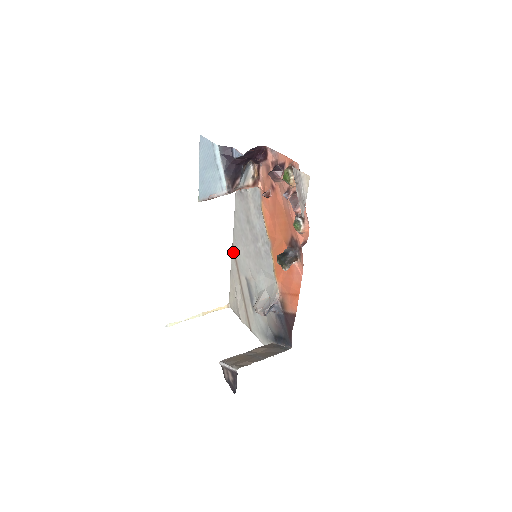
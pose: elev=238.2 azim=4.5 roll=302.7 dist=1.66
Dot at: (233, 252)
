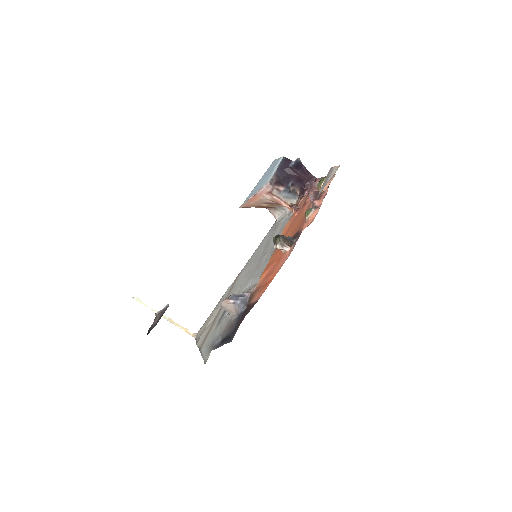
Dot at: (235, 280)
